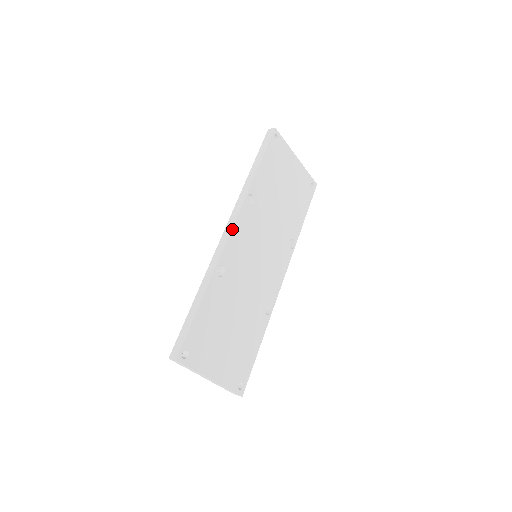
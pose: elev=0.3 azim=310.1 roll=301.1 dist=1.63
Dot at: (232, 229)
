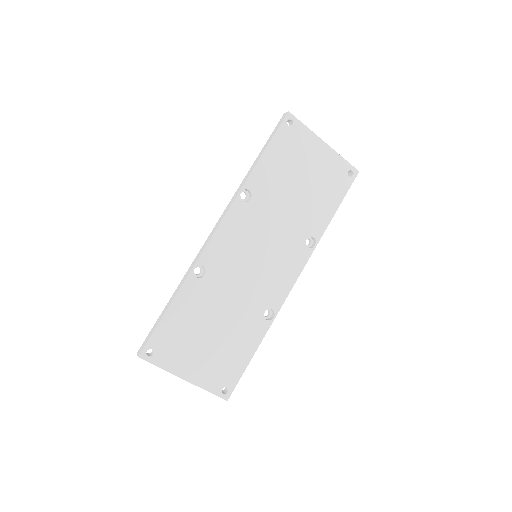
Dot at: (217, 228)
